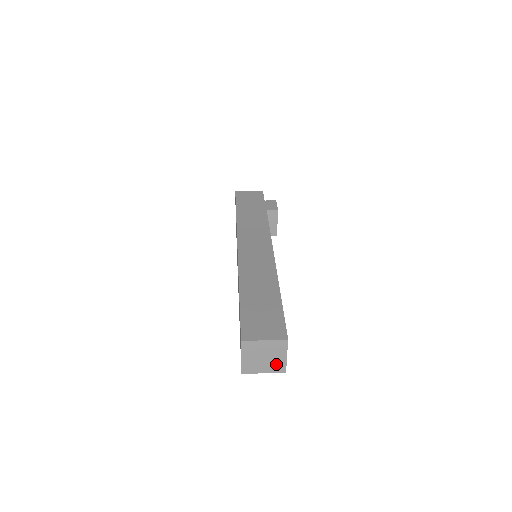
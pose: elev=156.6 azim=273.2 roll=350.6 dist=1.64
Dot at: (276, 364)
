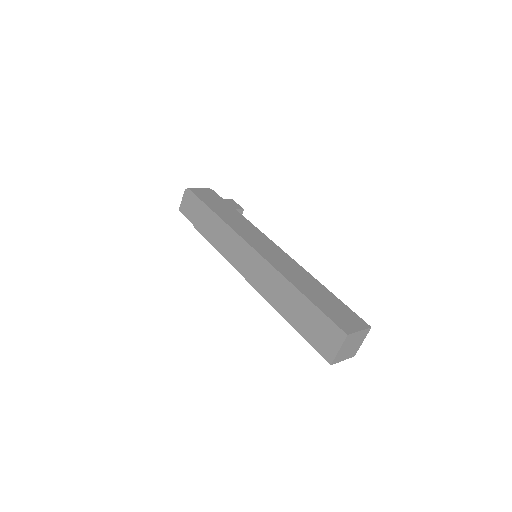
Dot at: (354, 350)
